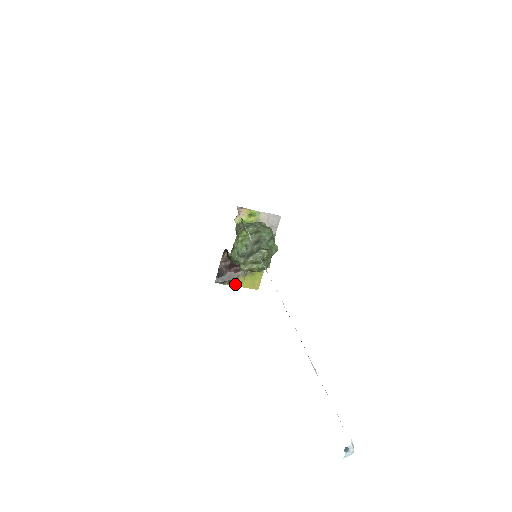
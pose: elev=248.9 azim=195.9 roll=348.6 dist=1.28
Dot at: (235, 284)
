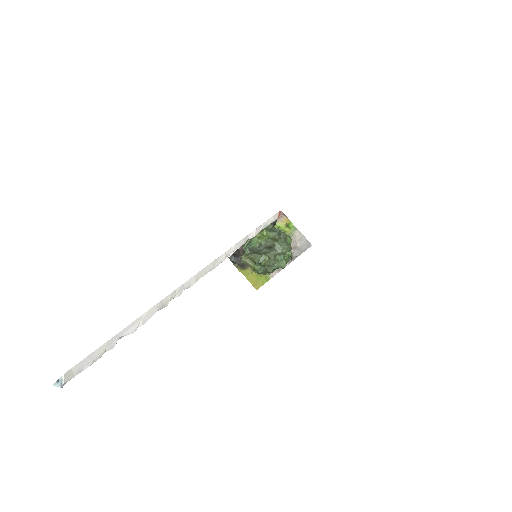
Dot at: (242, 271)
